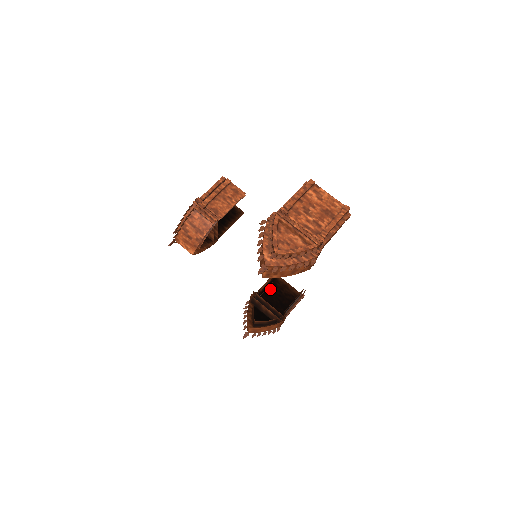
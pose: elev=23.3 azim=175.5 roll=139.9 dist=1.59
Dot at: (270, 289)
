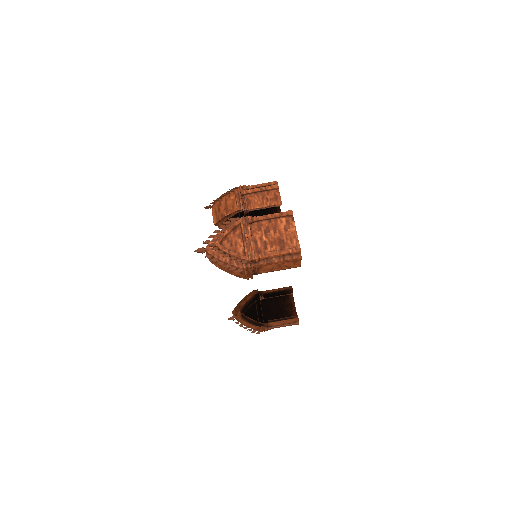
Dot at: (277, 299)
